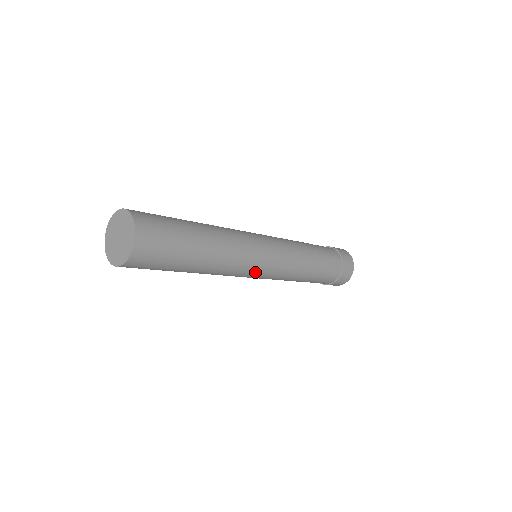
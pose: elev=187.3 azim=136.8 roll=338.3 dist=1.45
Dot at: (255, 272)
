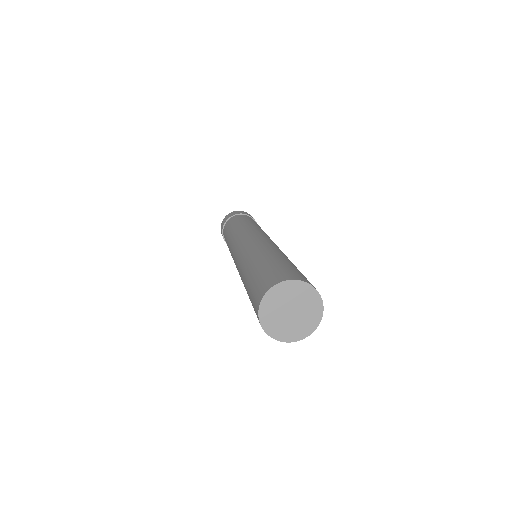
Dot at: occluded
